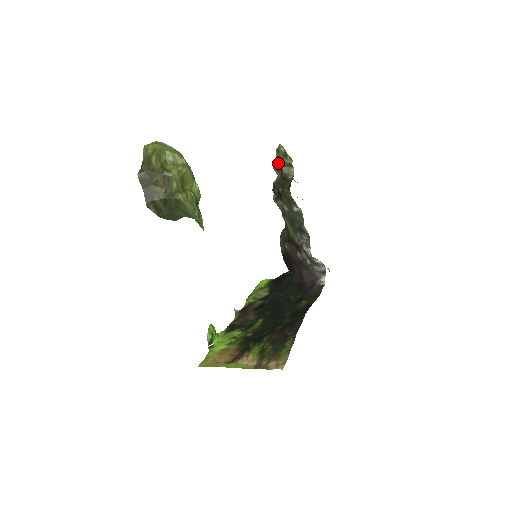
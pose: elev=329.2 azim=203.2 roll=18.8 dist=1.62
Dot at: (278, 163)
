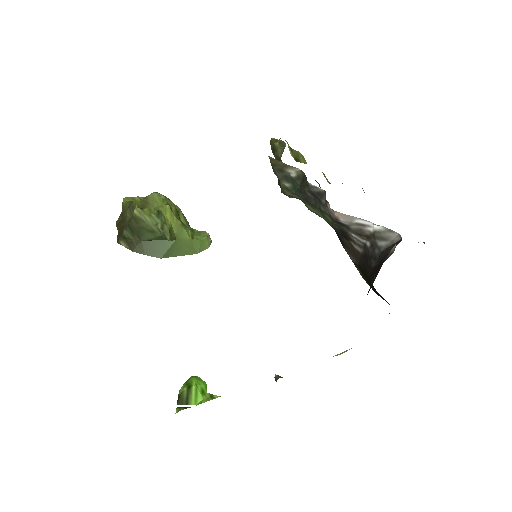
Dot at: (275, 156)
